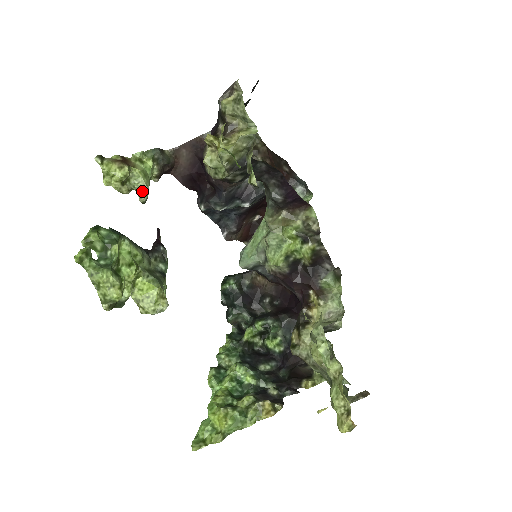
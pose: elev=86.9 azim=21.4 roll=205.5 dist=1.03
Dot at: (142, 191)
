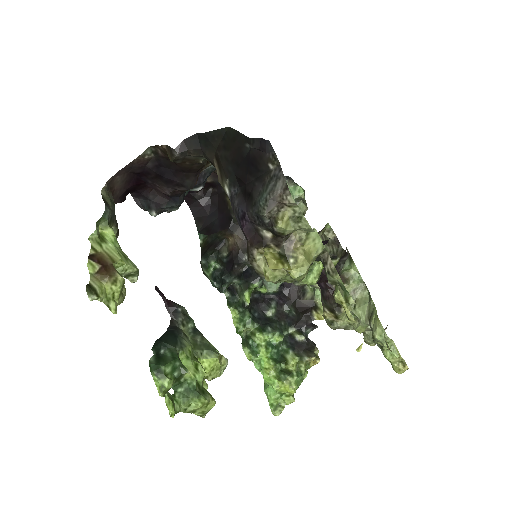
Dot at: (132, 275)
